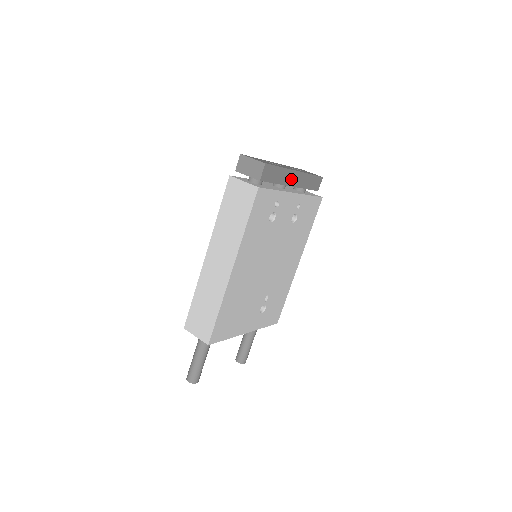
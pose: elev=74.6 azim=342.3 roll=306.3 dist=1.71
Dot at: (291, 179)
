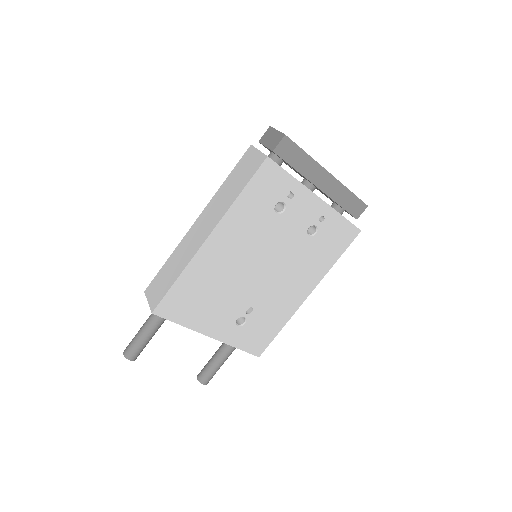
Dot at: (319, 178)
